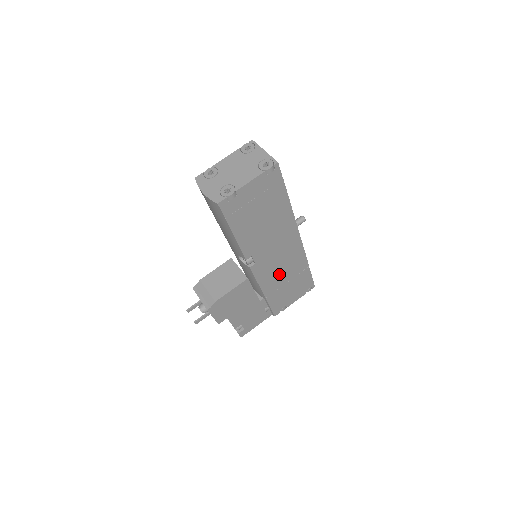
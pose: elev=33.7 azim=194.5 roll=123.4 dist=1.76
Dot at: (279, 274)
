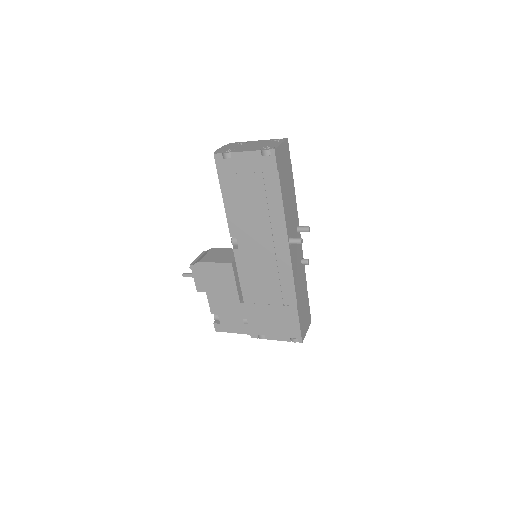
Dot at: (262, 285)
